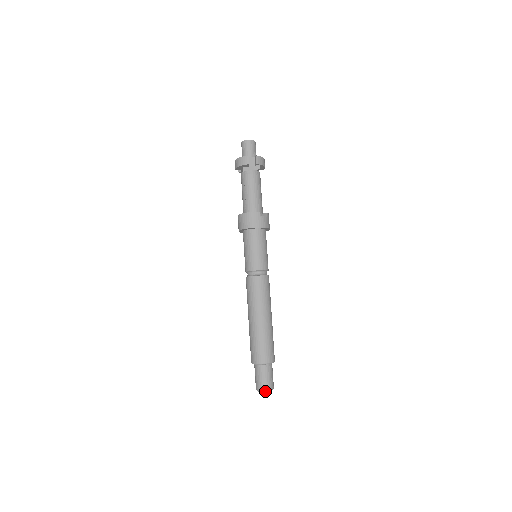
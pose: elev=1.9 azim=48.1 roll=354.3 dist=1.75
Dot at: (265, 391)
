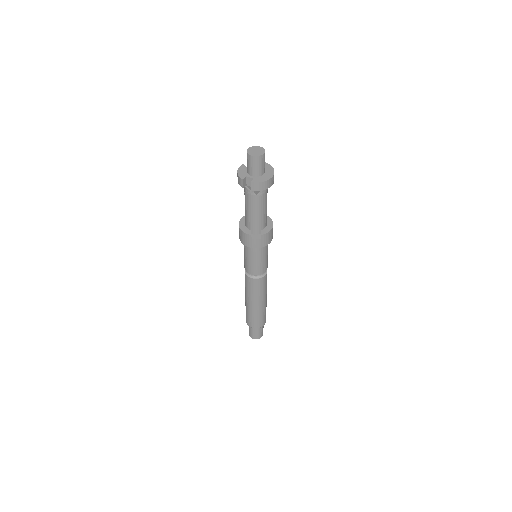
Dot at: (252, 337)
